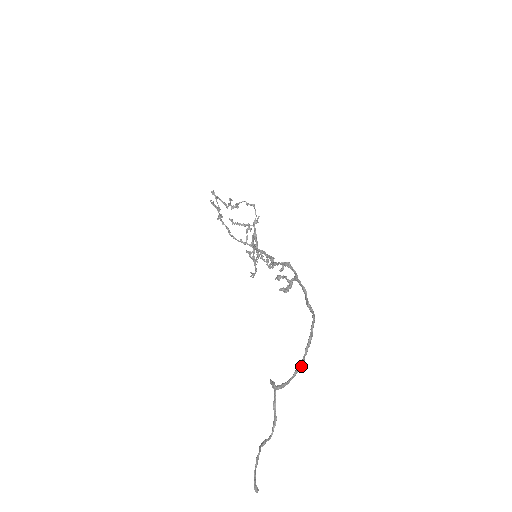
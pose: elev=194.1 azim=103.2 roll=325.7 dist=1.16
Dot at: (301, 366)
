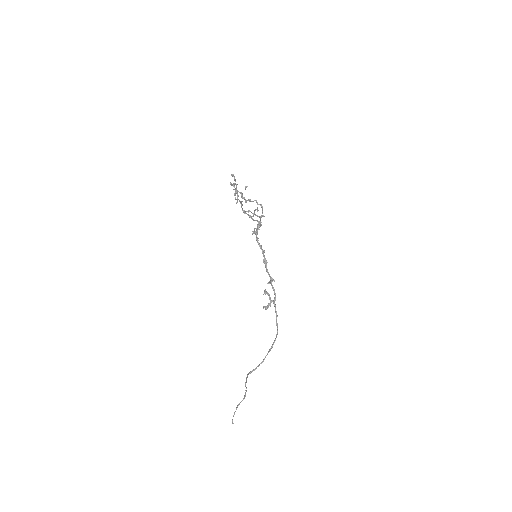
Dot at: occluded
